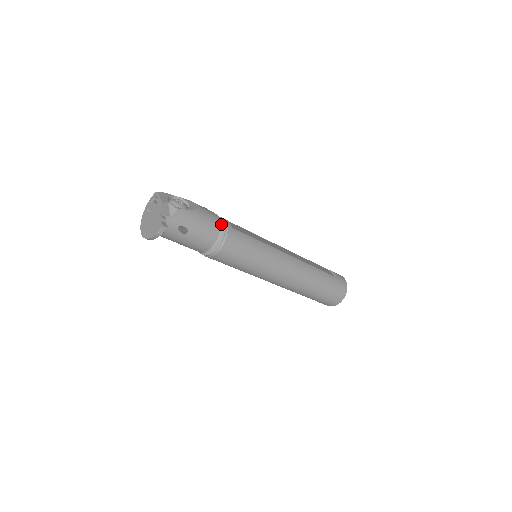
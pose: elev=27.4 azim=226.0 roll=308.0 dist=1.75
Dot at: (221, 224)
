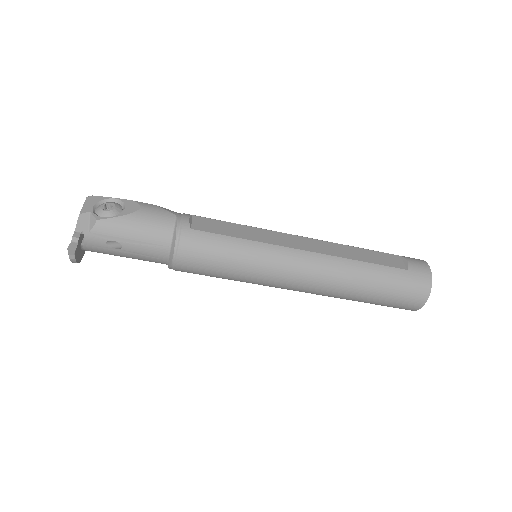
Dot at: (173, 226)
